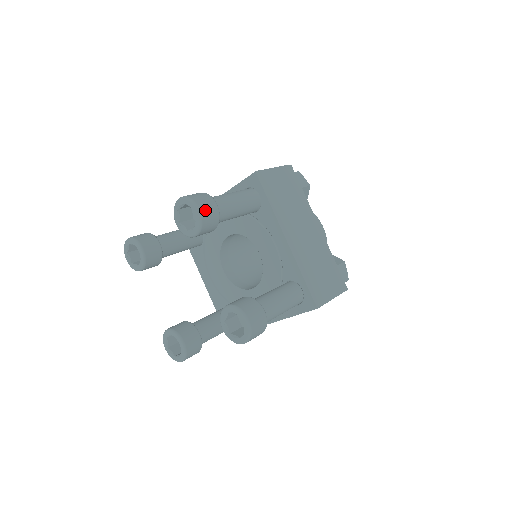
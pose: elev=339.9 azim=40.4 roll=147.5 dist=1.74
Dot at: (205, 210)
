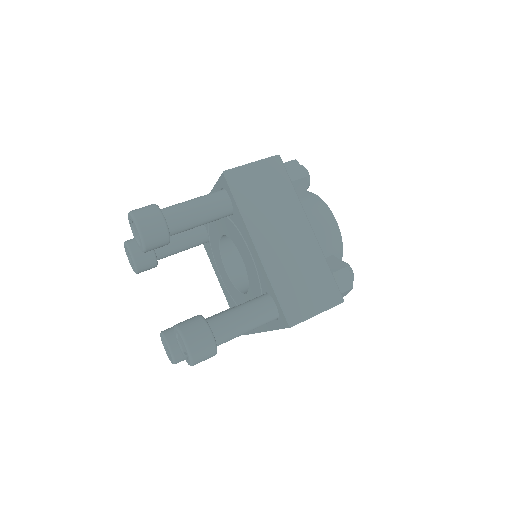
Dot at: (146, 226)
